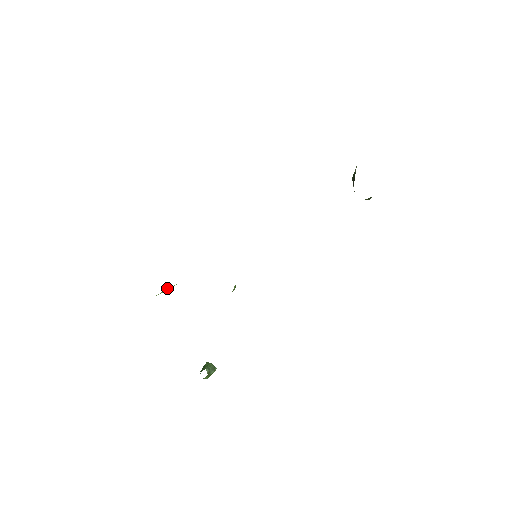
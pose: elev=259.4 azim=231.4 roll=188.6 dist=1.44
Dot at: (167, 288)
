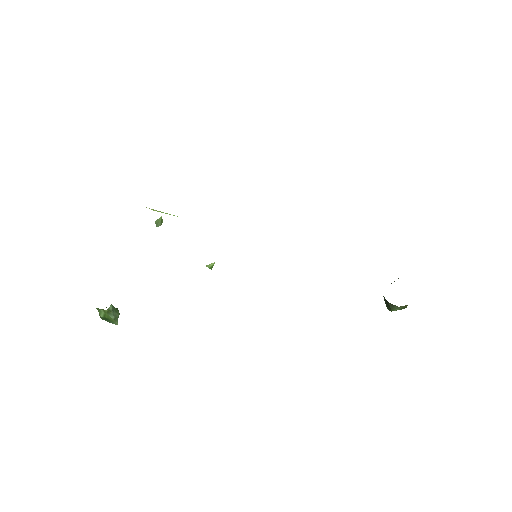
Dot at: (160, 224)
